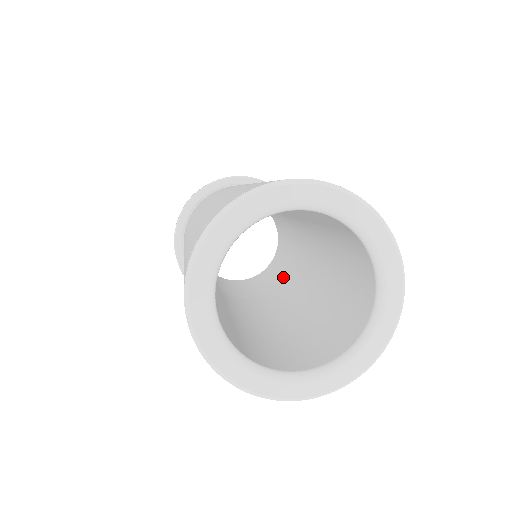
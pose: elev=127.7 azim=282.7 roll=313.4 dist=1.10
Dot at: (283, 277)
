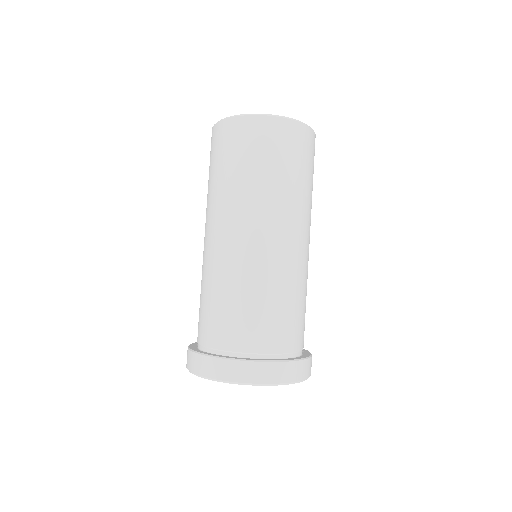
Dot at: occluded
